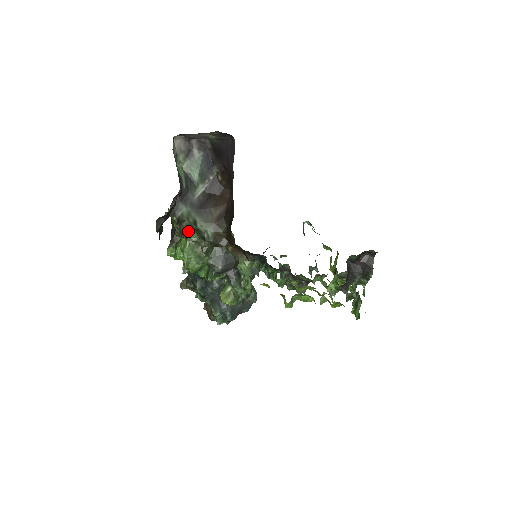
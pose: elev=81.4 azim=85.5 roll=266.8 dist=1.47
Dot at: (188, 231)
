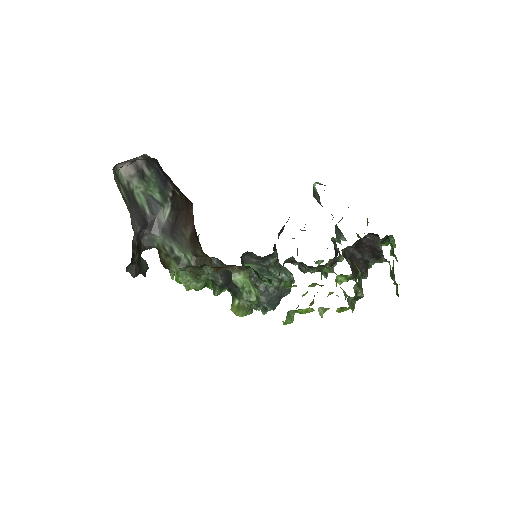
Dot at: (168, 262)
